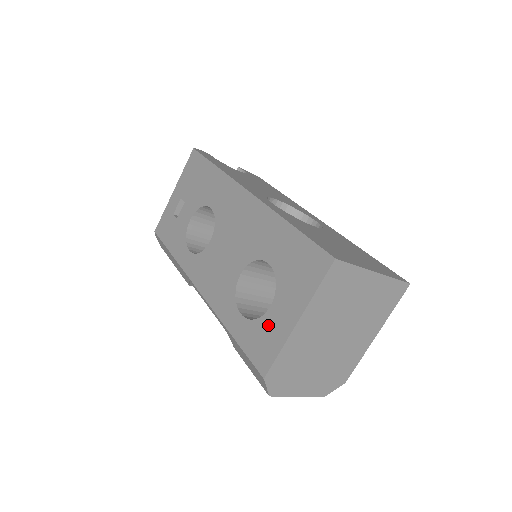
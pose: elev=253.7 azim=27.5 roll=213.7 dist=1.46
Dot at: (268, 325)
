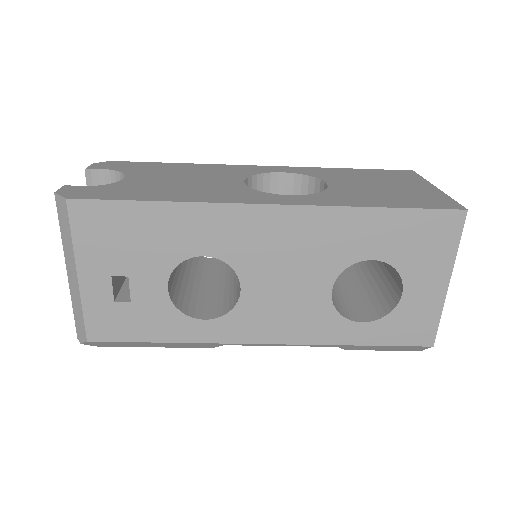
Dot at: (411, 308)
